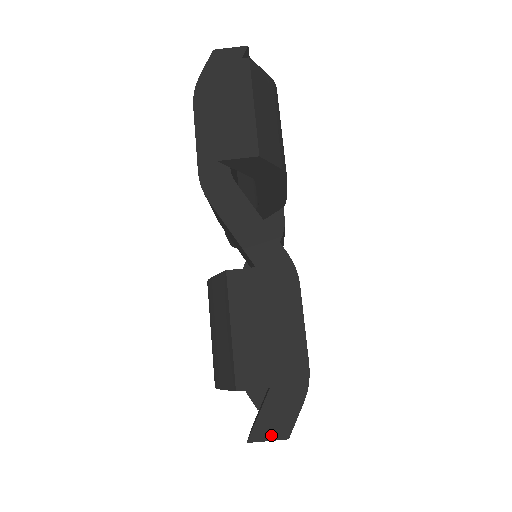
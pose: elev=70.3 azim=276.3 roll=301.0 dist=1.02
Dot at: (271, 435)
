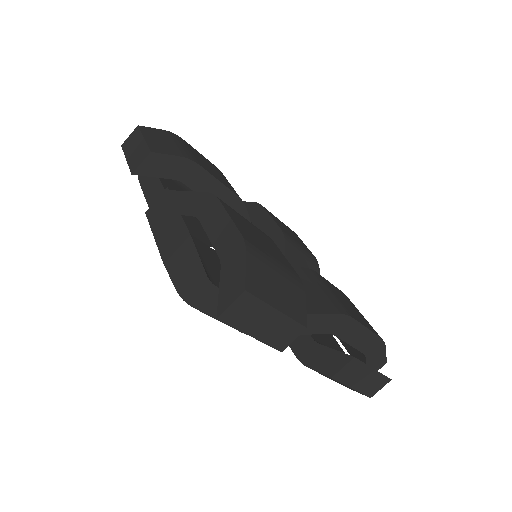
Dot at: (231, 298)
